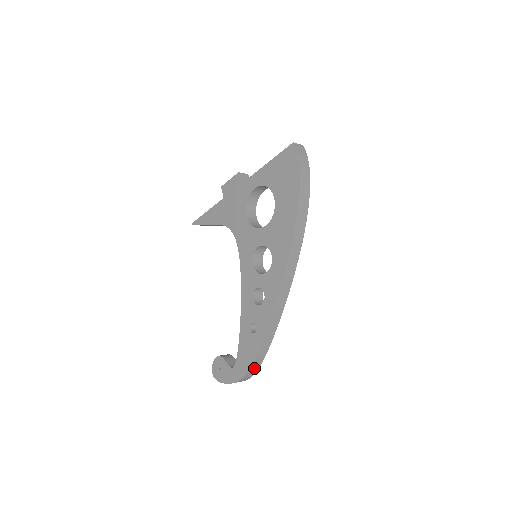
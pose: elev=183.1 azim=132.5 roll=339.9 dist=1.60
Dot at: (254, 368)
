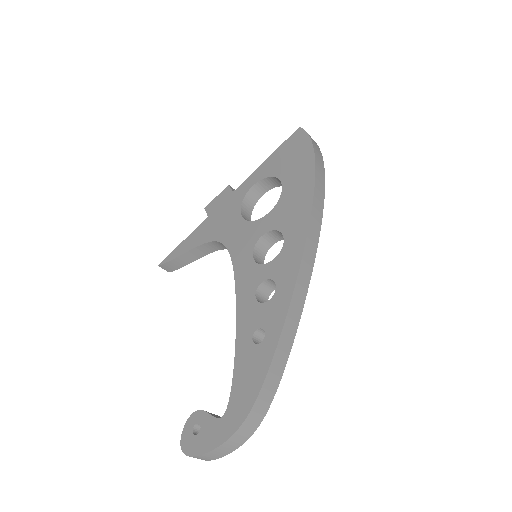
Dot at: (262, 404)
